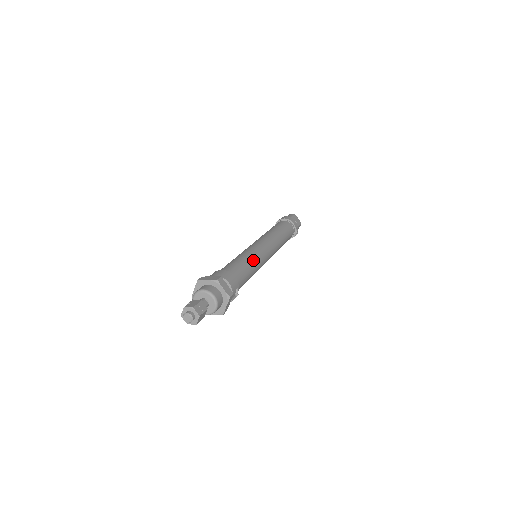
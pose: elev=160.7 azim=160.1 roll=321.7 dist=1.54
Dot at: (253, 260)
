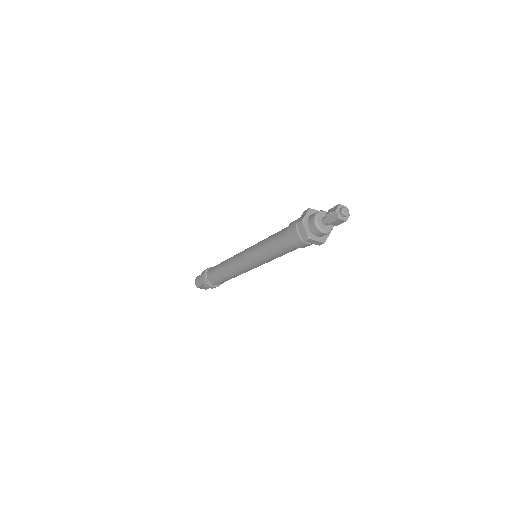
Dot at: occluded
